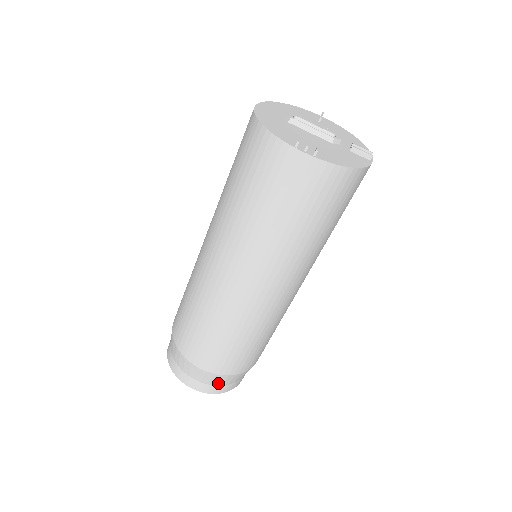
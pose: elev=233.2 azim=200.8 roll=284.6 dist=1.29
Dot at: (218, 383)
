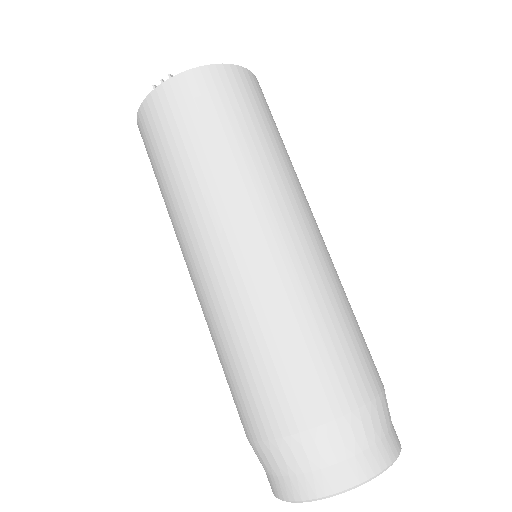
Dot at: (338, 453)
